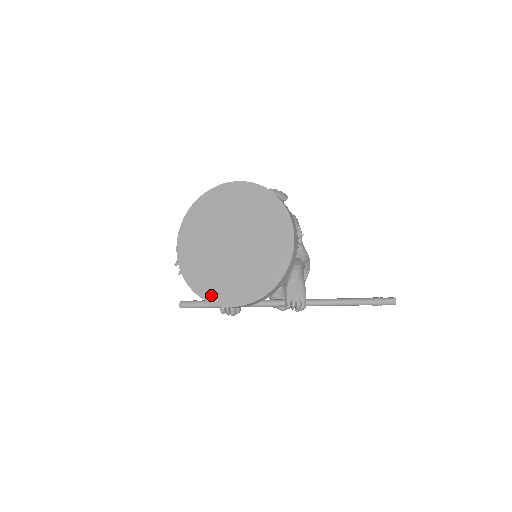
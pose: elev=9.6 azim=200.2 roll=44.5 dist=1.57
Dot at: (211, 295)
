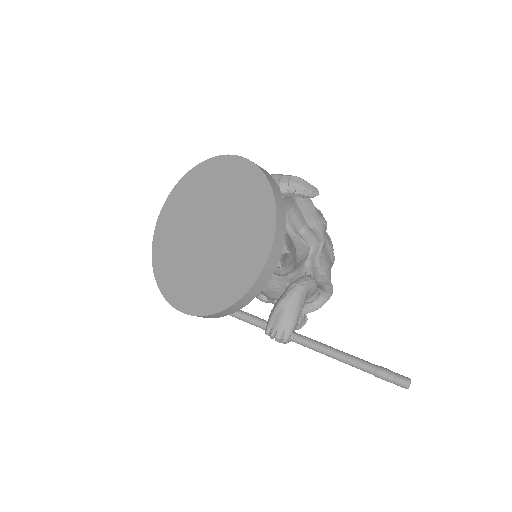
Dot at: (167, 287)
